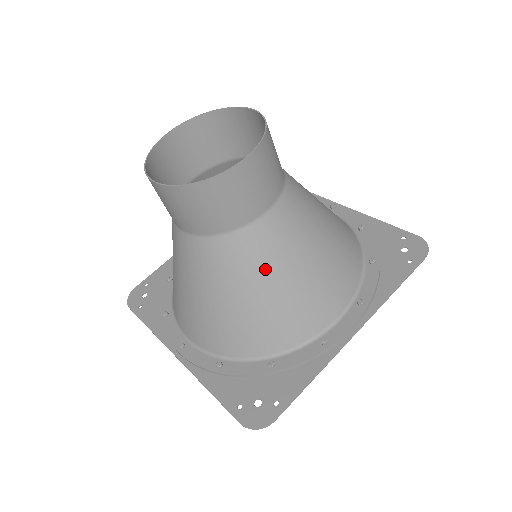
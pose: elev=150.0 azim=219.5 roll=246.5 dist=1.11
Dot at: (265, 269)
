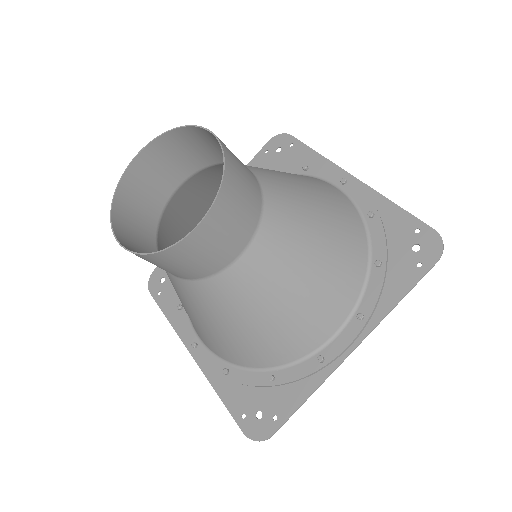
Dot at: (249, 305)
